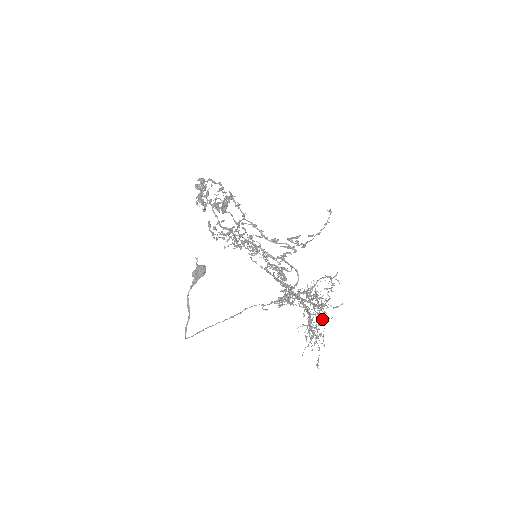
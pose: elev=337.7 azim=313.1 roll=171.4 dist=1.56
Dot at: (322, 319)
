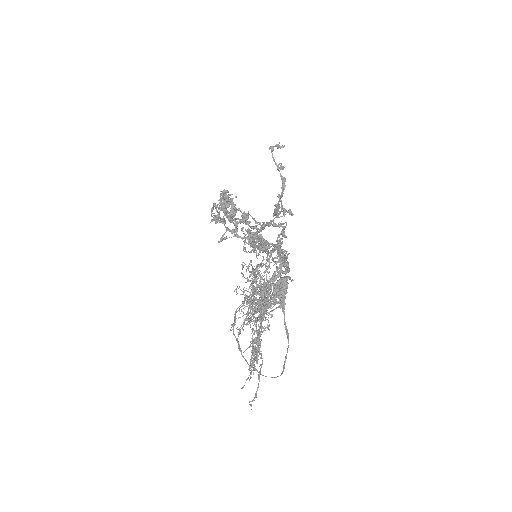
Dot at: (255, 325)
